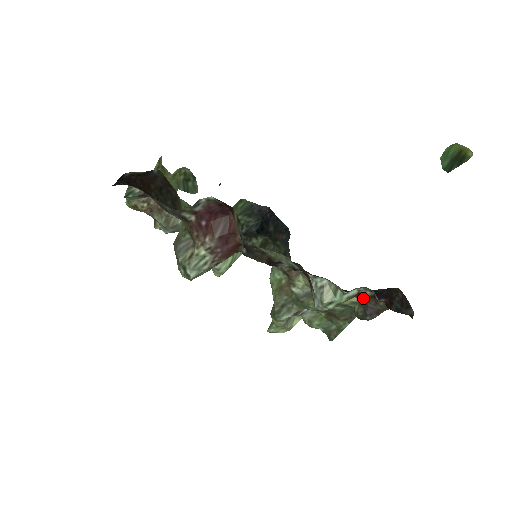
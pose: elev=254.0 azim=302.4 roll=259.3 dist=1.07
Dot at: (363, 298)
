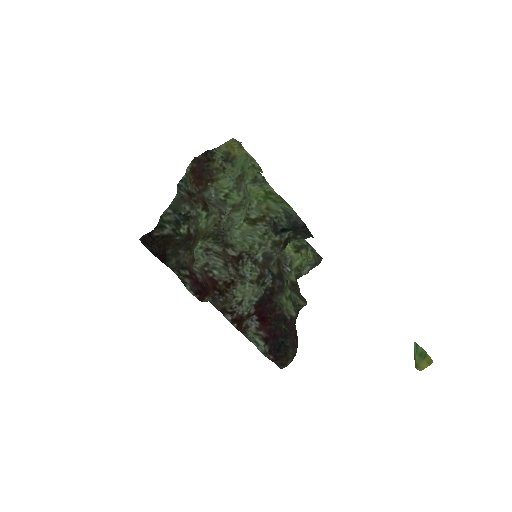
Dot at: (293, 323)
